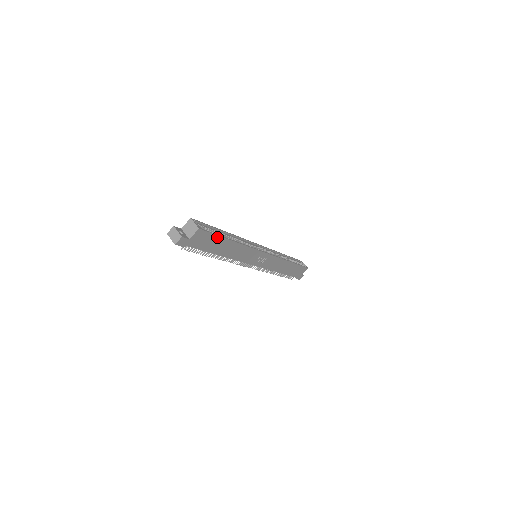
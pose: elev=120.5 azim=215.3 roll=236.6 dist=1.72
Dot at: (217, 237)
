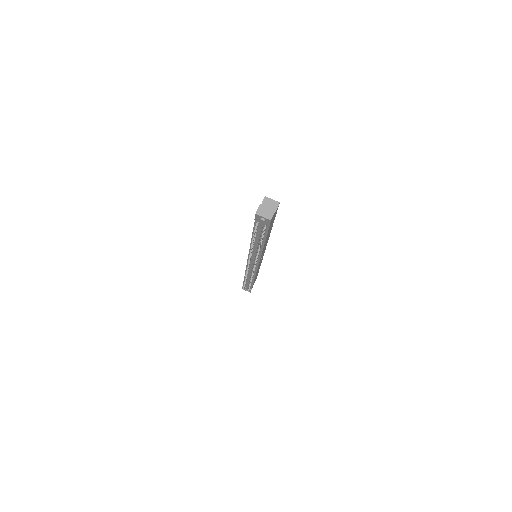
Dot at: (274, 218)
